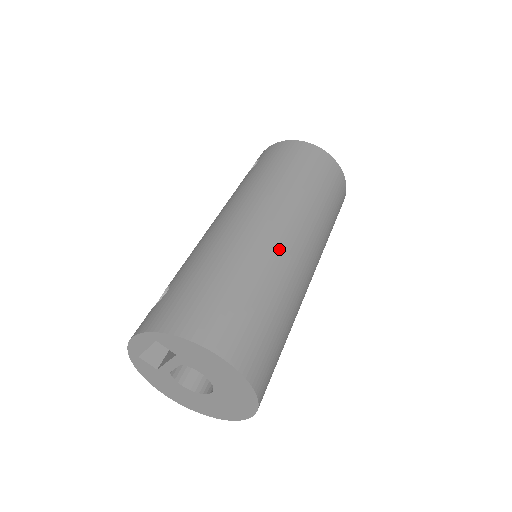
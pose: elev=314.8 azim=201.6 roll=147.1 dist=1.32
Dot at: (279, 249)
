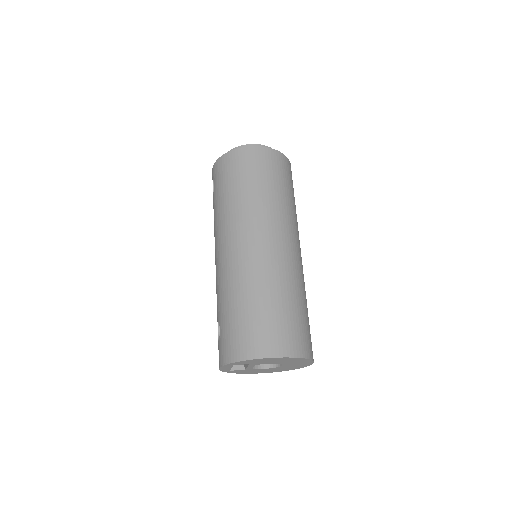
Dot at: (266, 259)
